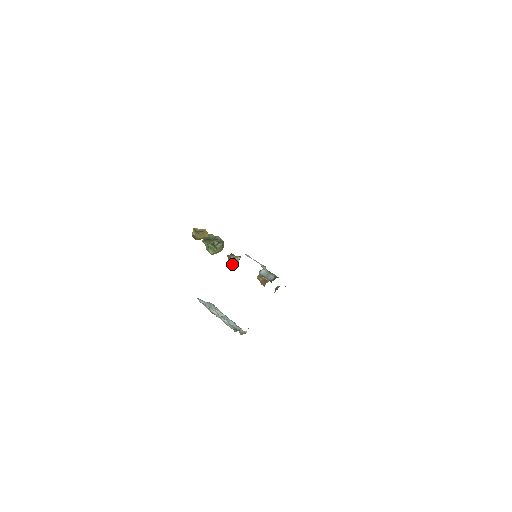
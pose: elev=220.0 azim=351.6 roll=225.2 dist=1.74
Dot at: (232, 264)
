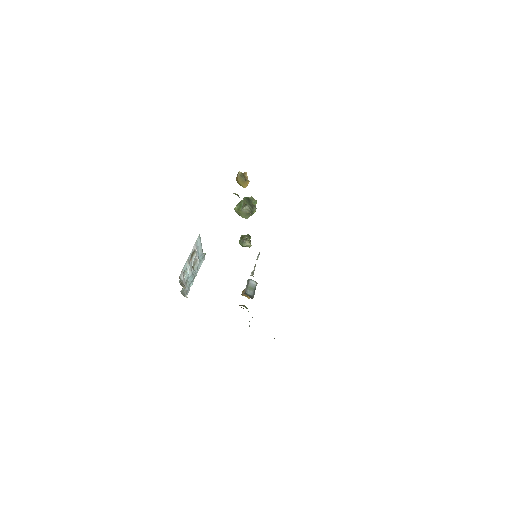
Dot at: (240, 241)
